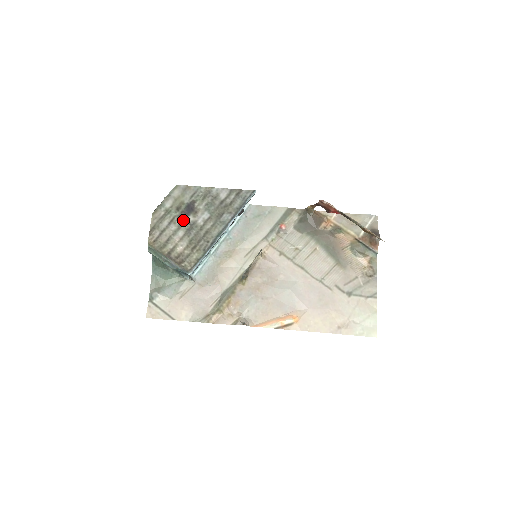
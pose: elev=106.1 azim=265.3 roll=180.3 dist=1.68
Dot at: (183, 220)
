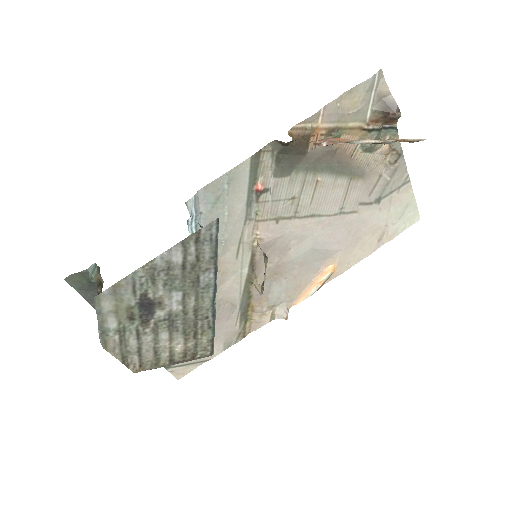
Dot at: (152, 323)
